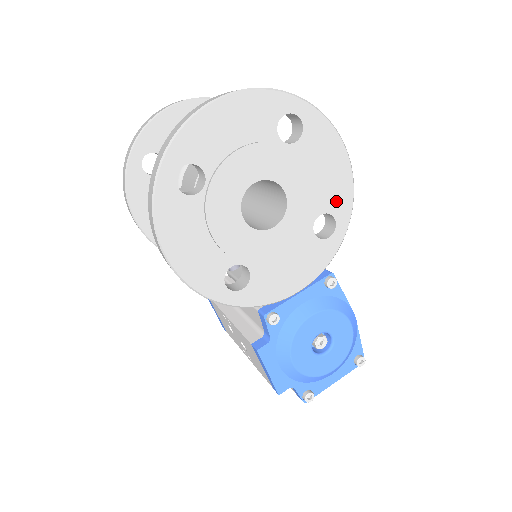
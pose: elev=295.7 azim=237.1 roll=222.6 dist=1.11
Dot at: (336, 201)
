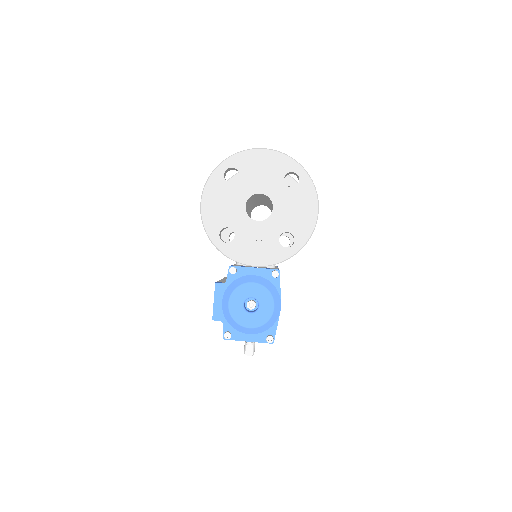
Dot at: (300, 230)
